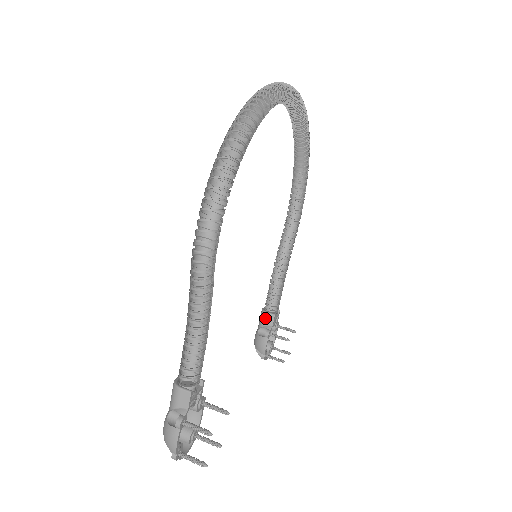
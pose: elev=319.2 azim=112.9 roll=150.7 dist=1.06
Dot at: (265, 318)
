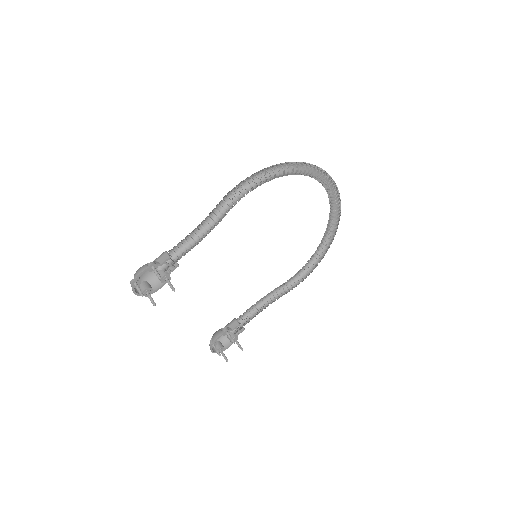
Dot at: (232, 322)
